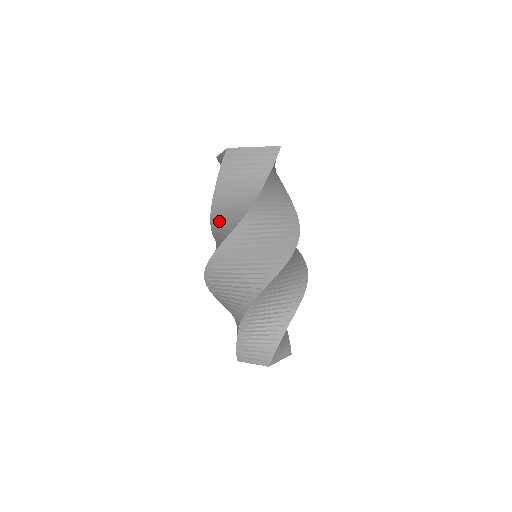
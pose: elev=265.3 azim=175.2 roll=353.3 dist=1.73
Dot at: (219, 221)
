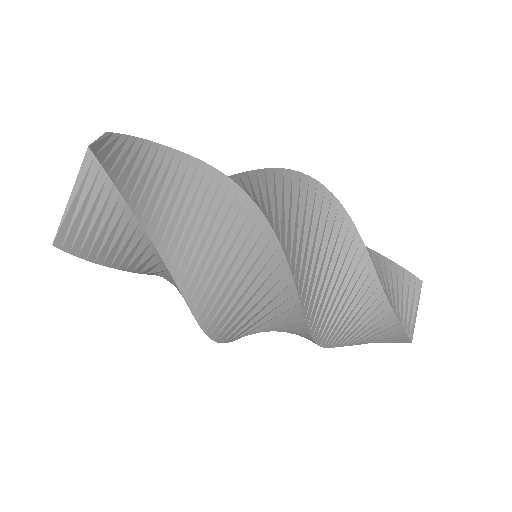
Dot at: occluded
